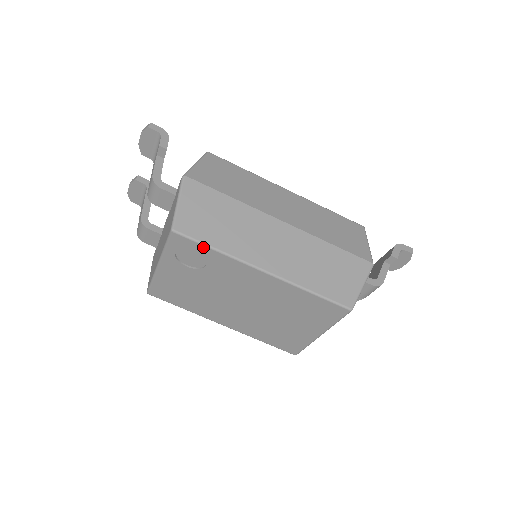
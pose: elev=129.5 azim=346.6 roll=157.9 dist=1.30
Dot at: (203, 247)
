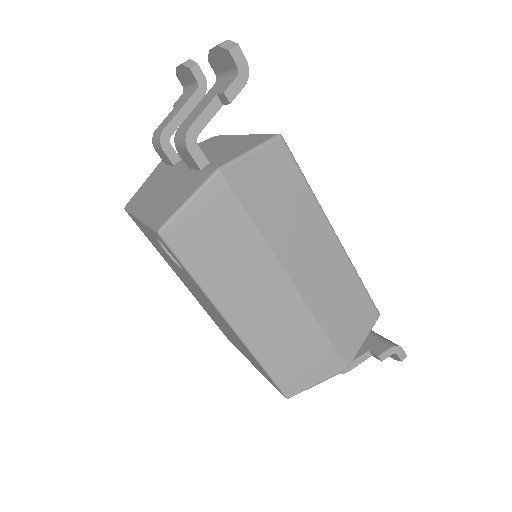
Dot at: (183, 266)
